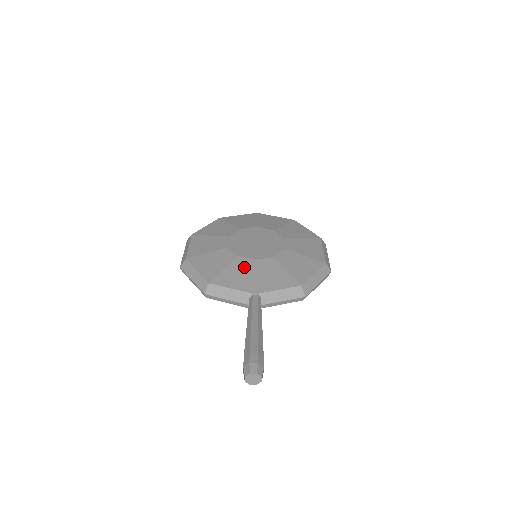
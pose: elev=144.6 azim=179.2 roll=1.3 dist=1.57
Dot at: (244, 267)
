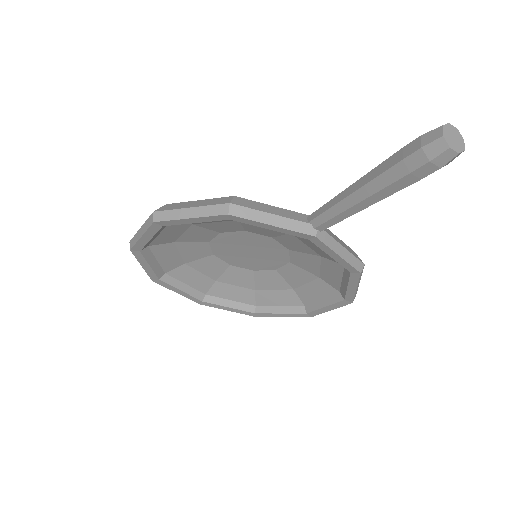
Dot at: occluded
